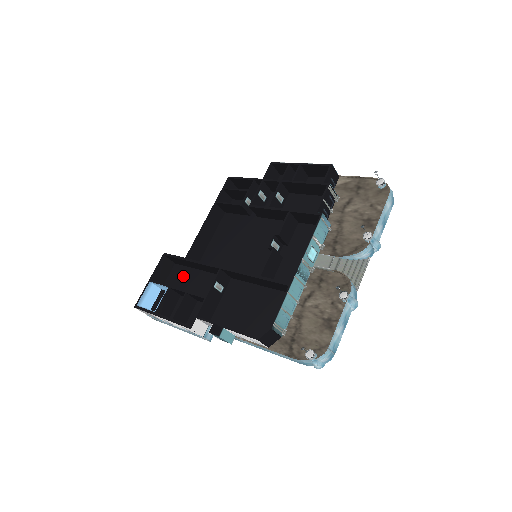
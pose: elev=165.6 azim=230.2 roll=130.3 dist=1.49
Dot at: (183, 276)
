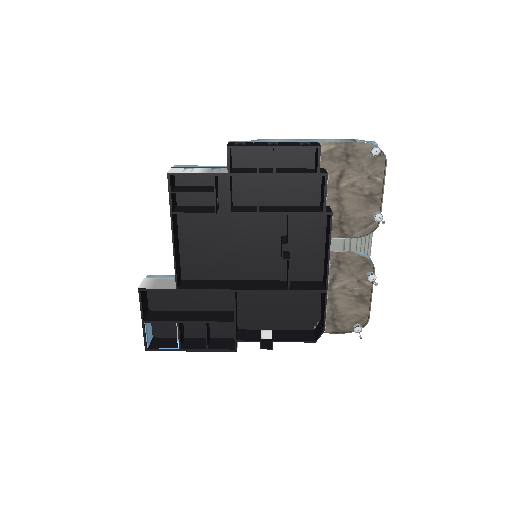
Dot at: (170, 294)
